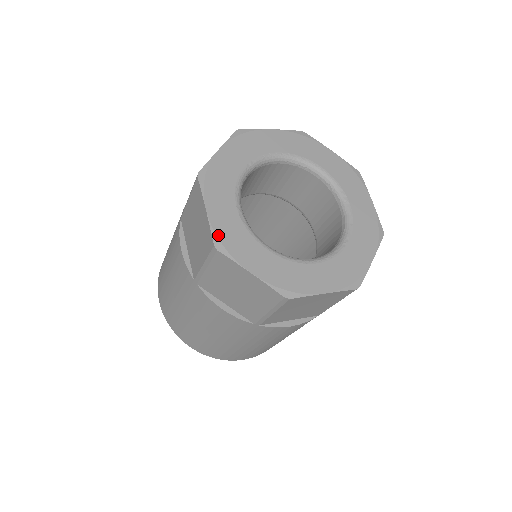
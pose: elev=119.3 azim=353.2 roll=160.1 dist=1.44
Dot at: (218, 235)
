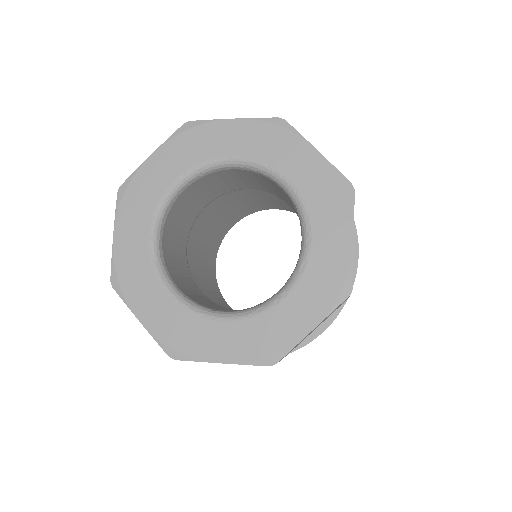
Dot at: (117, 269)
